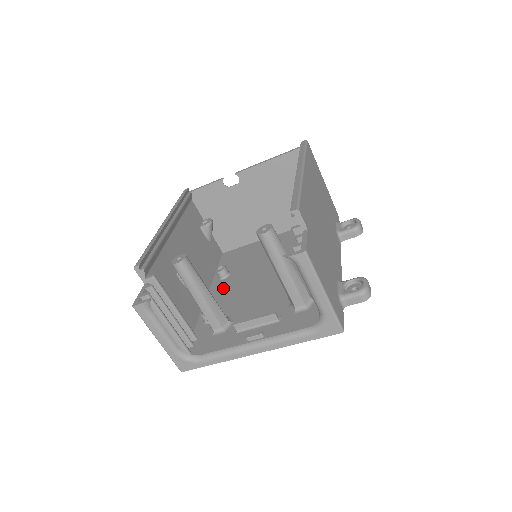
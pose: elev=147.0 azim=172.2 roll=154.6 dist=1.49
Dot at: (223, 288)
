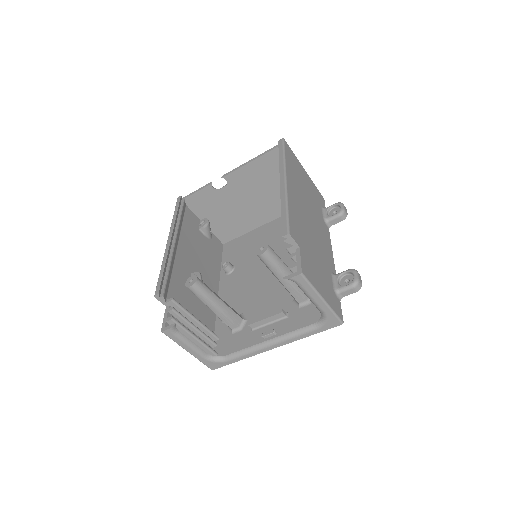
Dot at: (231, 284)
